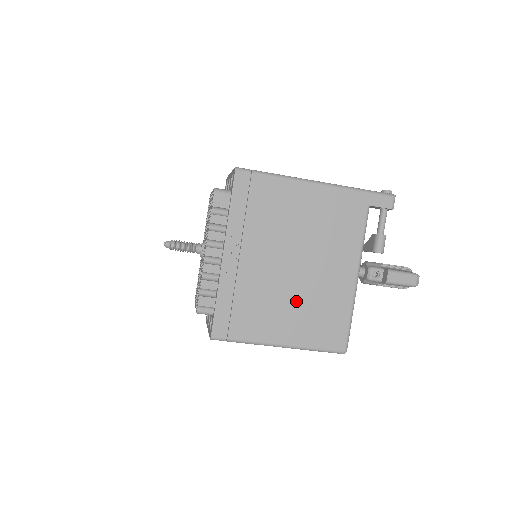
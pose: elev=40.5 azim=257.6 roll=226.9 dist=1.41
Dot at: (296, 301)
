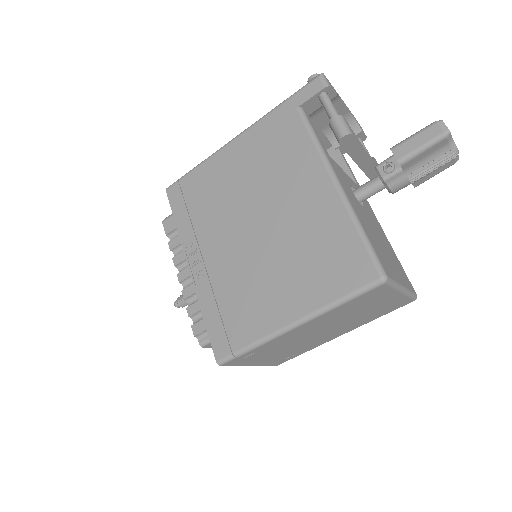
Dot at: (281, 261)
